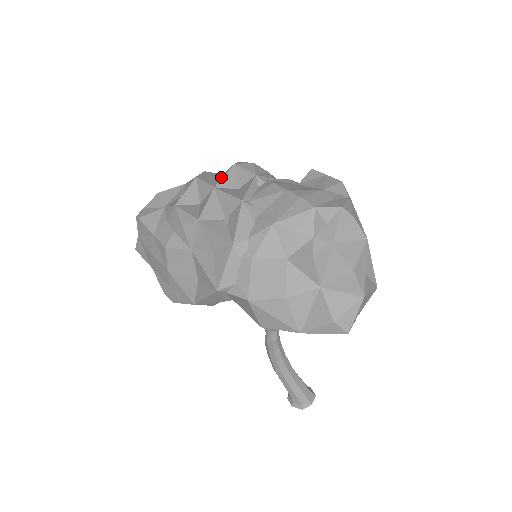
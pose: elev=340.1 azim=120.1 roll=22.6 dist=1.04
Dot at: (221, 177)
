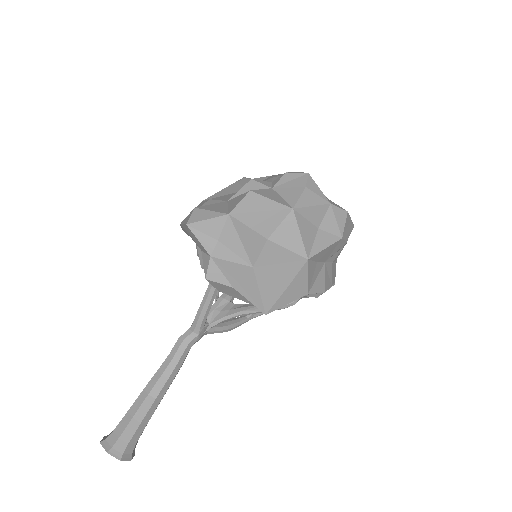
Dot at: occluded
